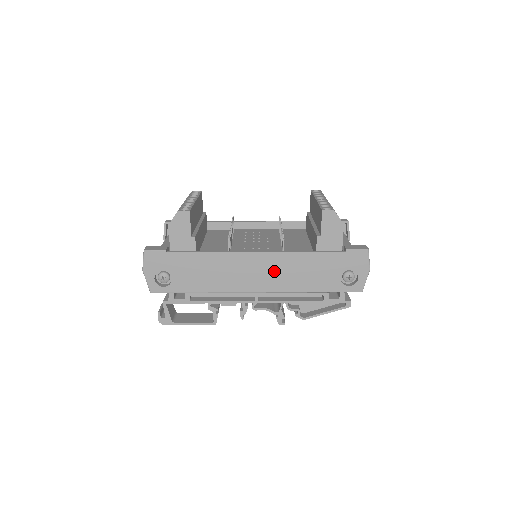
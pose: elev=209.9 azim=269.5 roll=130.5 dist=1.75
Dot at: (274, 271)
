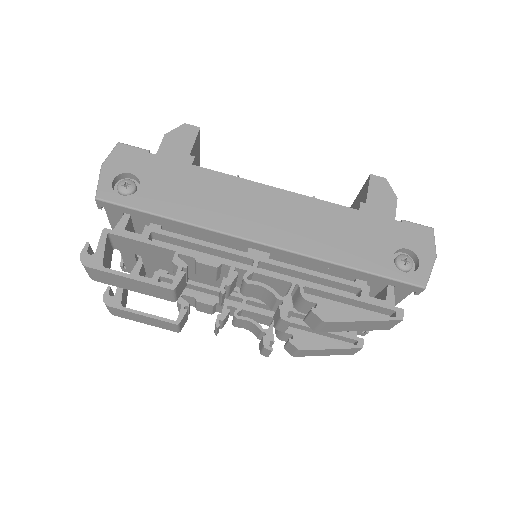
Dot at: (296, 220)
